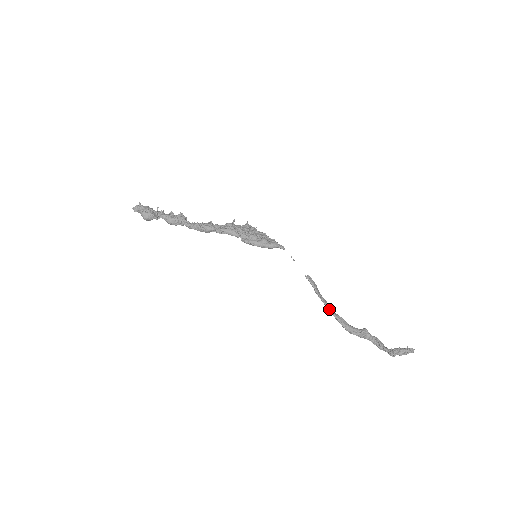
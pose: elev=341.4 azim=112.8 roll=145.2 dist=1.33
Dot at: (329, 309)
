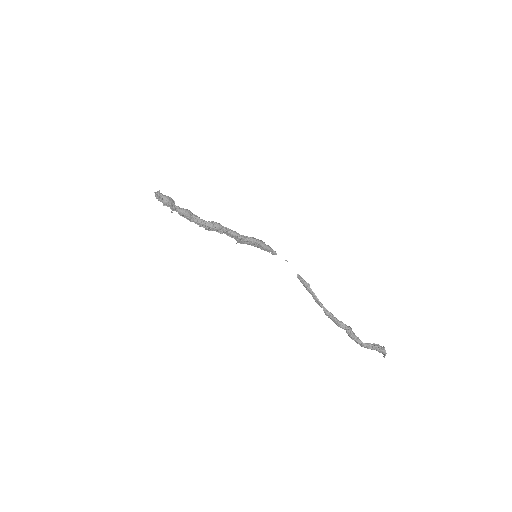
Dot at: (321, 305)
